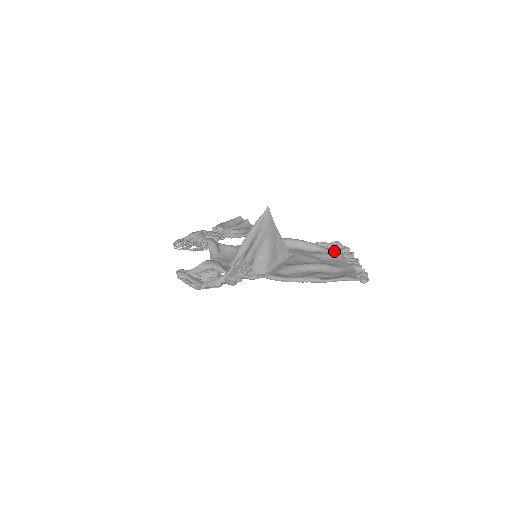
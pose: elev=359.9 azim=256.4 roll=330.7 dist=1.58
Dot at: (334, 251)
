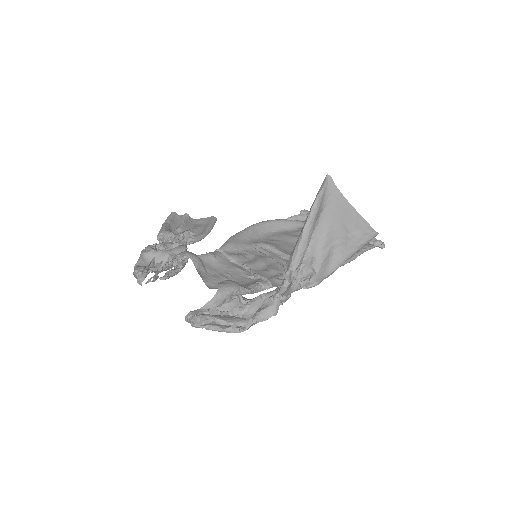
Dot at: occluded
